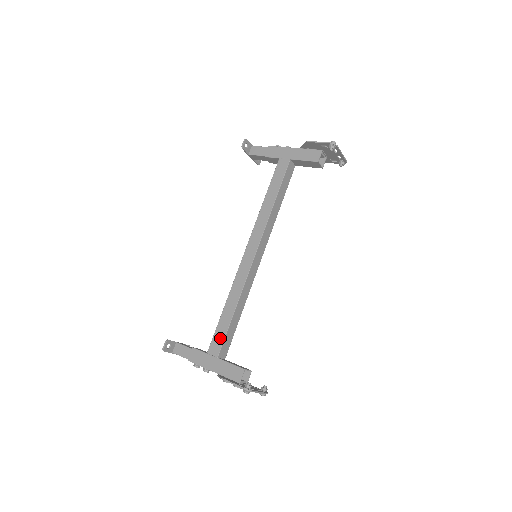
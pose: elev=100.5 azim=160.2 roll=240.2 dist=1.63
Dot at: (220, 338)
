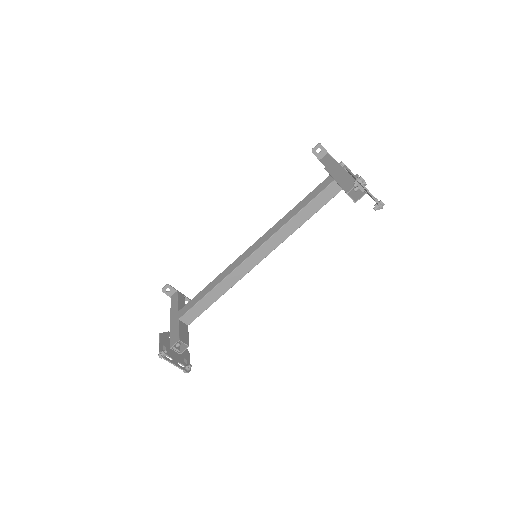
Dot at: (190, 306)
